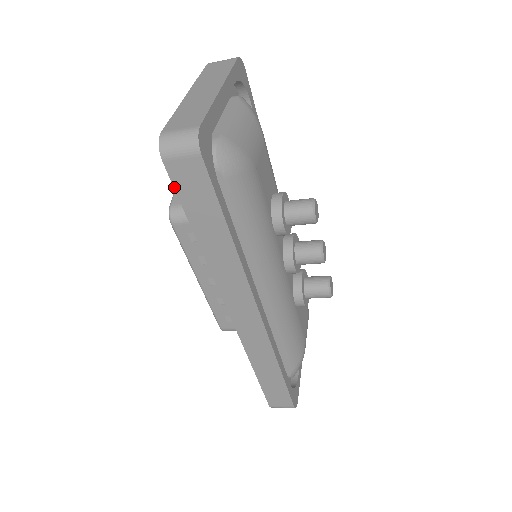
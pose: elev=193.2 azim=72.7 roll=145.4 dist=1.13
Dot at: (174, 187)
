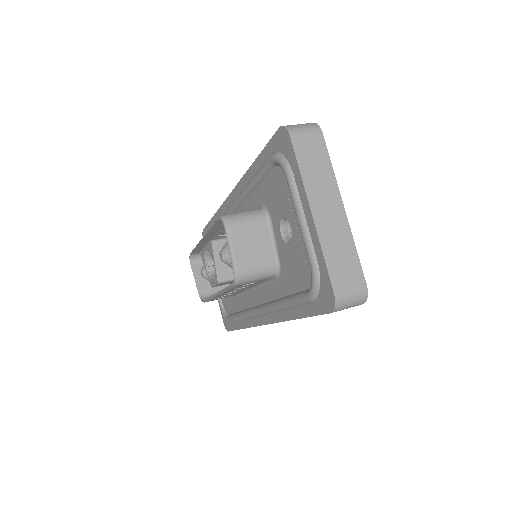
Dot at: occluded
